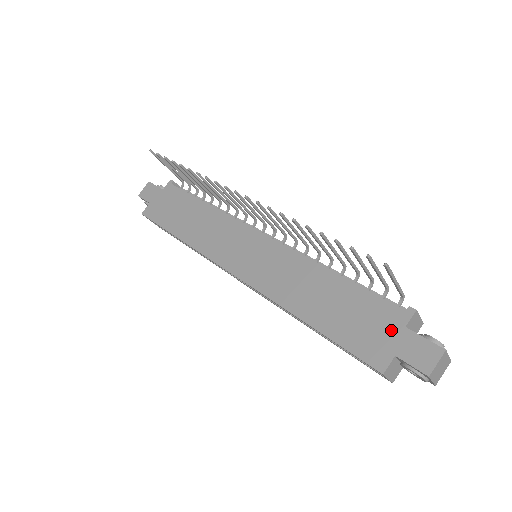
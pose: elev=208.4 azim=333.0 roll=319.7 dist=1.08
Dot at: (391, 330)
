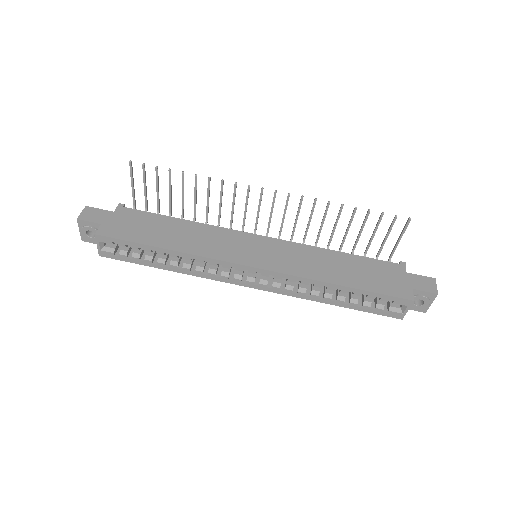
Dot at: (400, 276)
